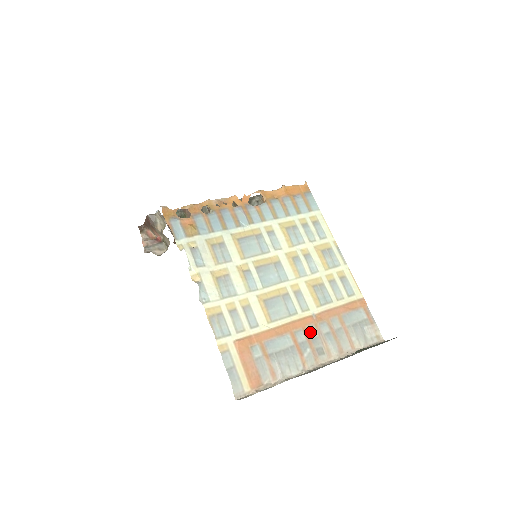
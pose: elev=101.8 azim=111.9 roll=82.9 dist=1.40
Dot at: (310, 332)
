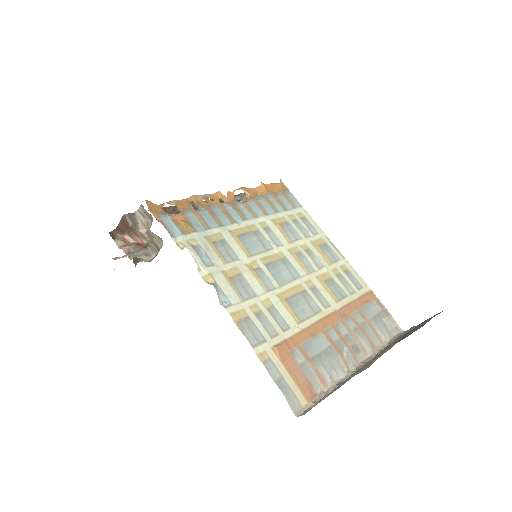
Dot at: (340, 329)
